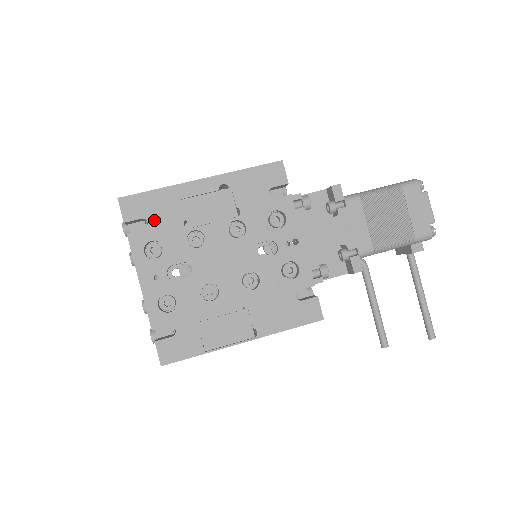
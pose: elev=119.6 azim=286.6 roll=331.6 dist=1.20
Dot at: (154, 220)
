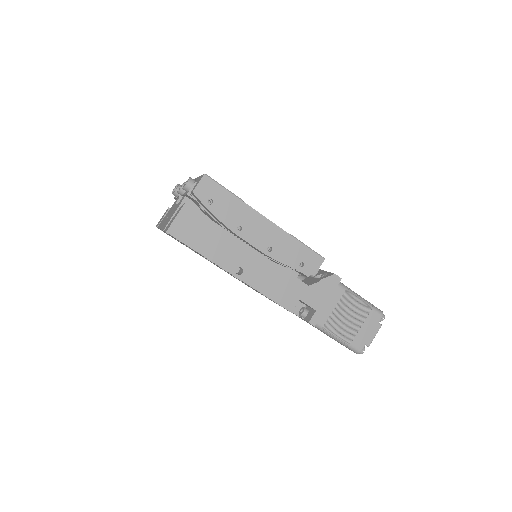
Dot at: occluded
